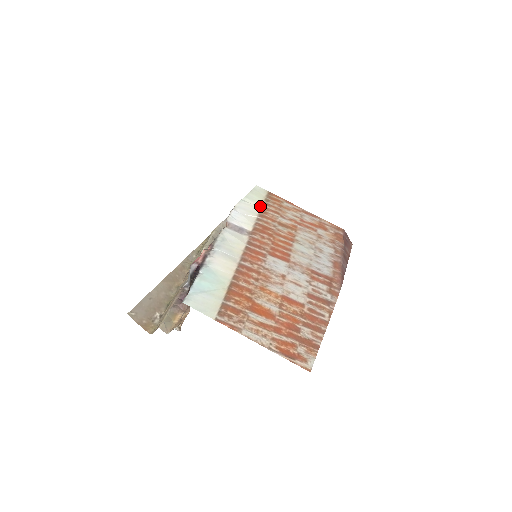
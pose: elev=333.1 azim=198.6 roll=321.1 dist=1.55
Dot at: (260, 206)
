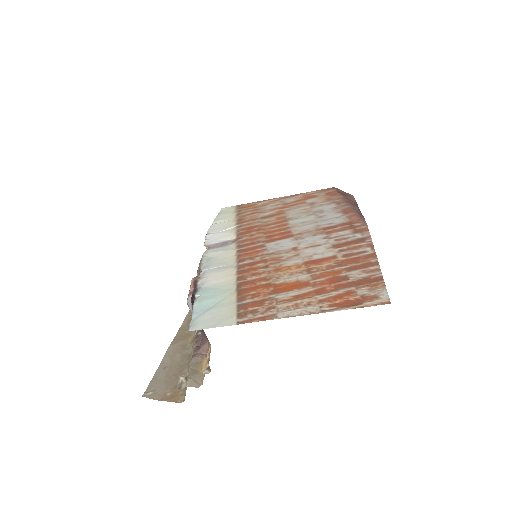
Dot at: (234, 218)
